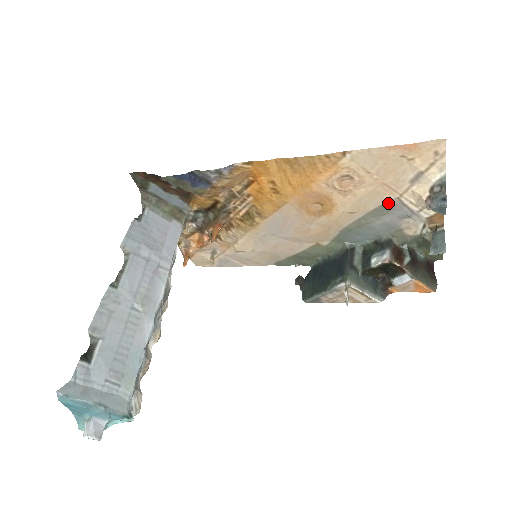
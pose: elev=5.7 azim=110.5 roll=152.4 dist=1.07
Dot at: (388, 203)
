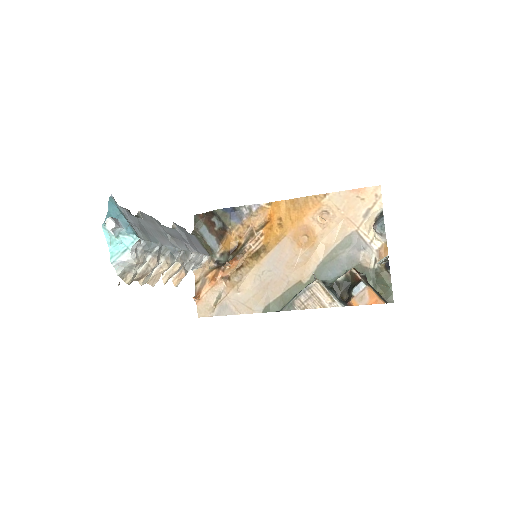
Dot at: (350, 235)
